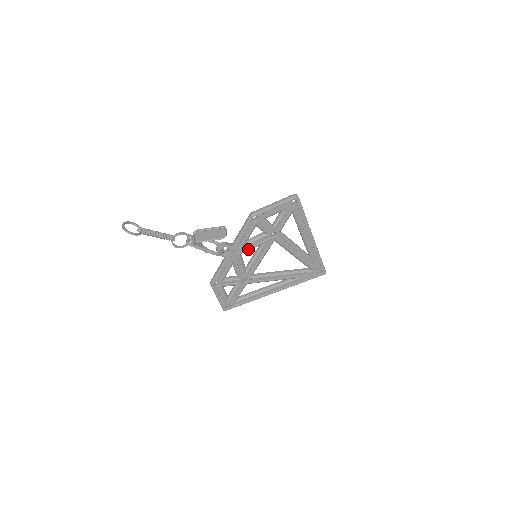
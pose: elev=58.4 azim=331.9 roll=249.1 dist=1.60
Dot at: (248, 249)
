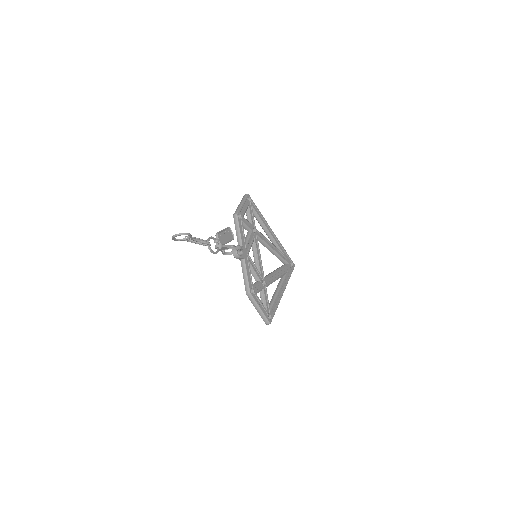
Dot at: (250, 247)
